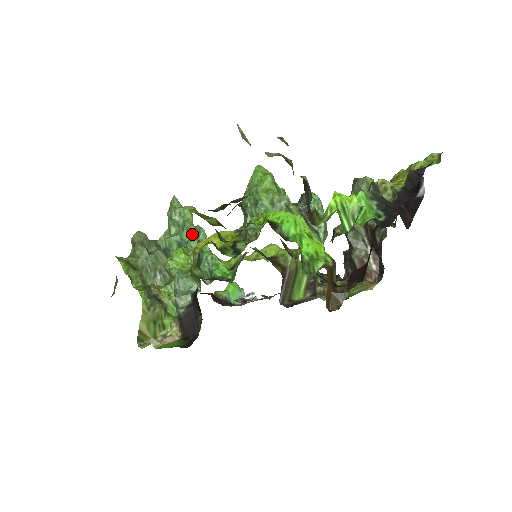
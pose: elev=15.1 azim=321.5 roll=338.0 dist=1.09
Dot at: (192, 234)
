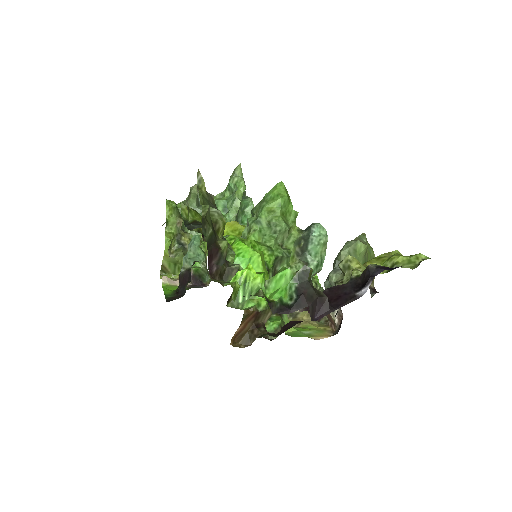
Dot at: (235, 206)
